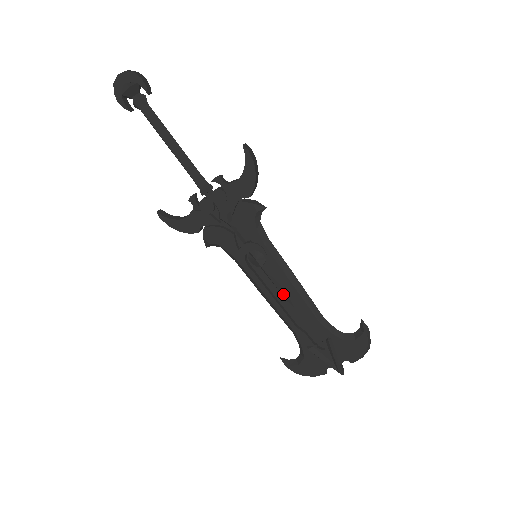
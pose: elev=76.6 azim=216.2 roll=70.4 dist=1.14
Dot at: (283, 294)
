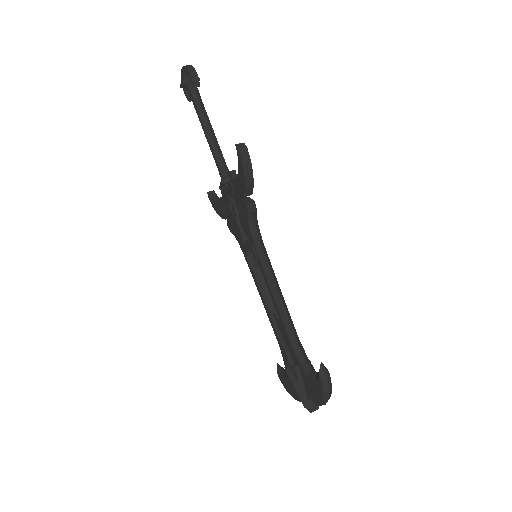
Dot at: (270, 302)
